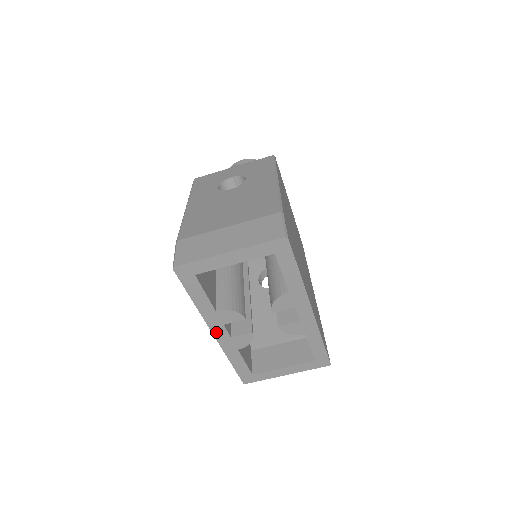
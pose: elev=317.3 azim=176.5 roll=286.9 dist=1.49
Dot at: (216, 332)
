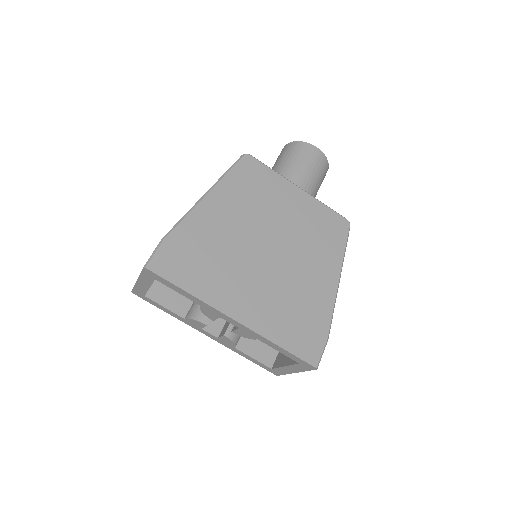
Dot at: (205, 334)
